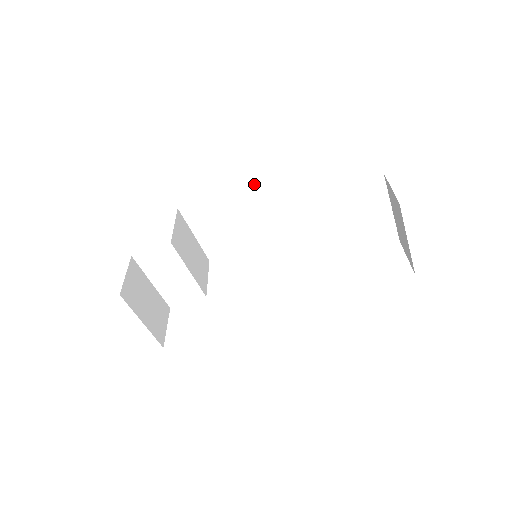
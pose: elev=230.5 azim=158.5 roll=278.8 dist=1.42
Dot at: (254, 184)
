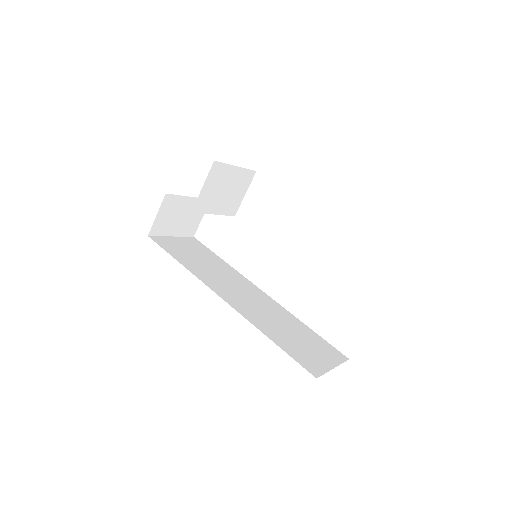
Dot at: occluded
